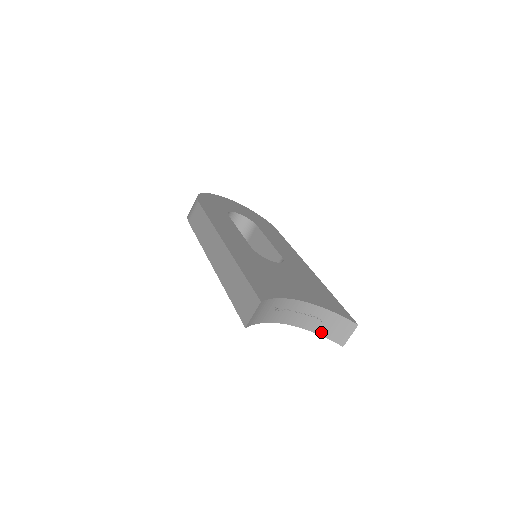
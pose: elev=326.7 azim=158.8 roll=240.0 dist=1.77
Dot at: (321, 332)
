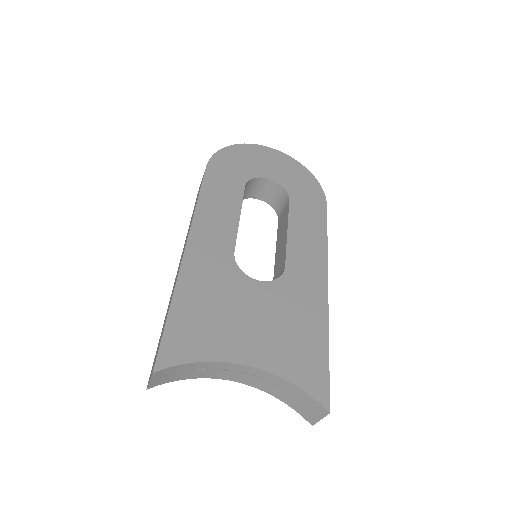
Dot at: (283, 399)
